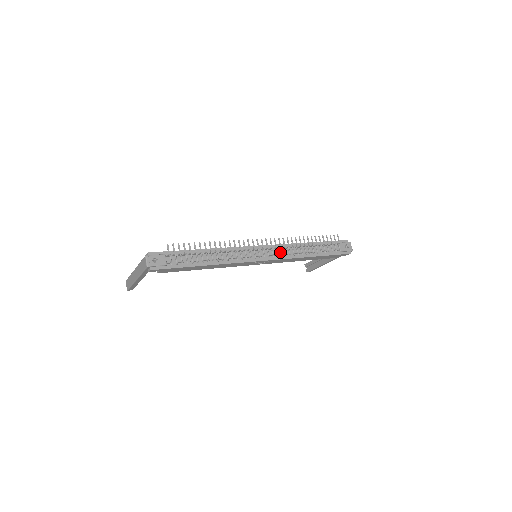
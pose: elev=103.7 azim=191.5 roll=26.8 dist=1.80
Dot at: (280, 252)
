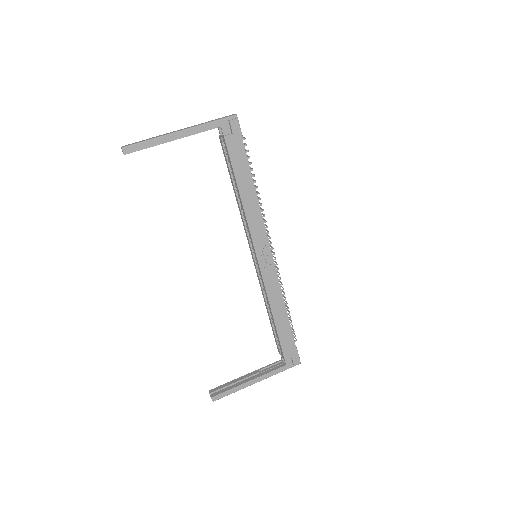
Dot at: occluded
